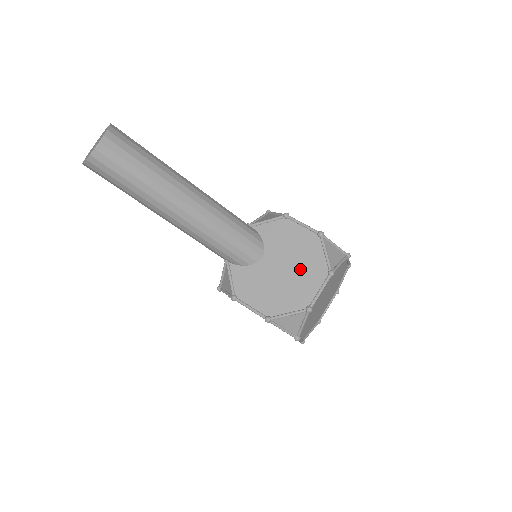
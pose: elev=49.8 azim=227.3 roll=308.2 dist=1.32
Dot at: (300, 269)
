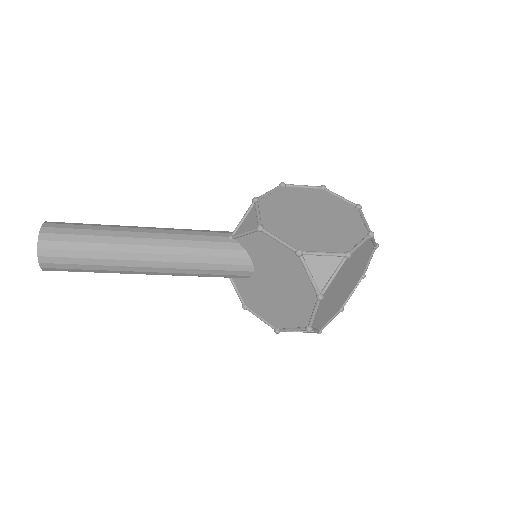
Dot at: (290, 288)
